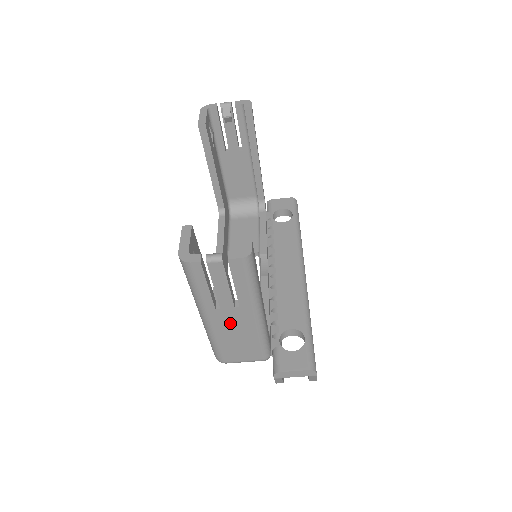
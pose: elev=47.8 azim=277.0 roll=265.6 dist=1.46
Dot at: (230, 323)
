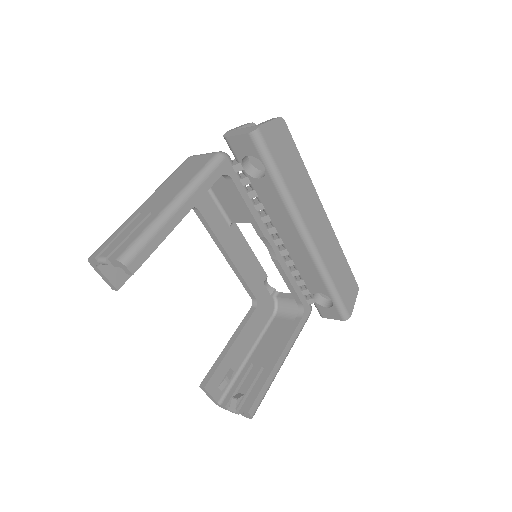
Dot at: occluded
